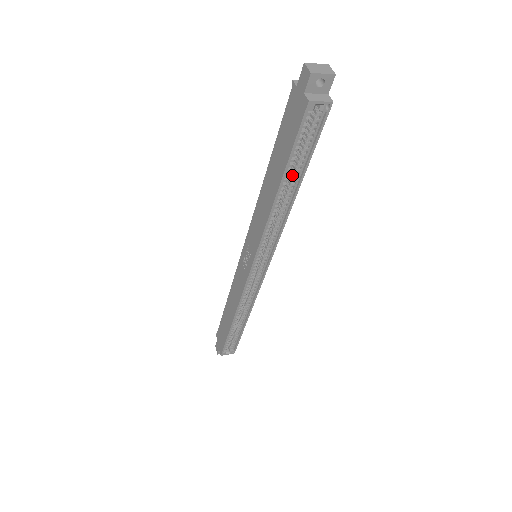
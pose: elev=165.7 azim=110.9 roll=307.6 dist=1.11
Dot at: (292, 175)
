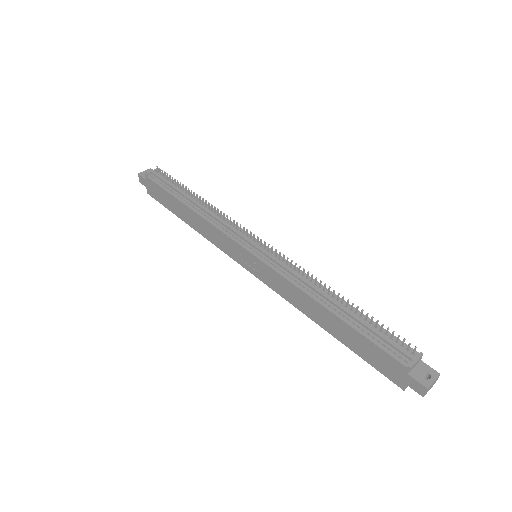
Dot at: occluded
